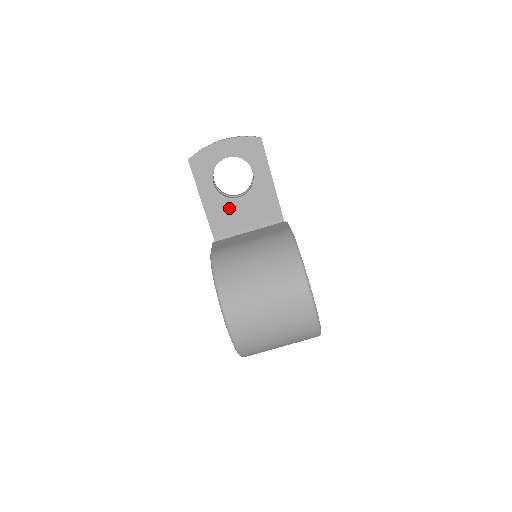
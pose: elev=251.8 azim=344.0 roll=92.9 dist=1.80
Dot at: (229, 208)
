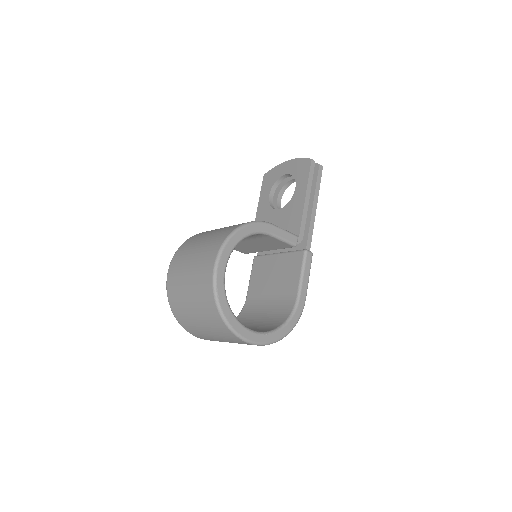
Dot at: (270, 218)
